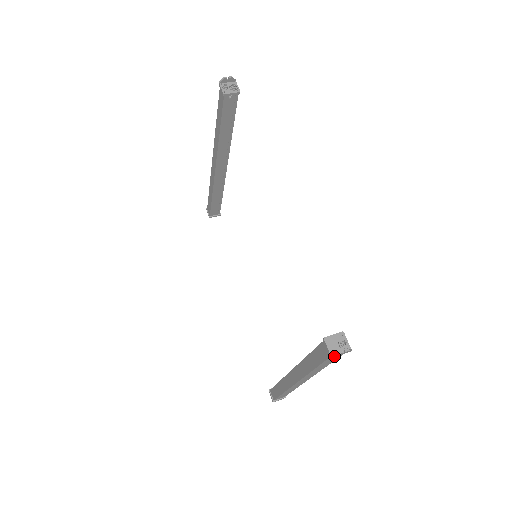
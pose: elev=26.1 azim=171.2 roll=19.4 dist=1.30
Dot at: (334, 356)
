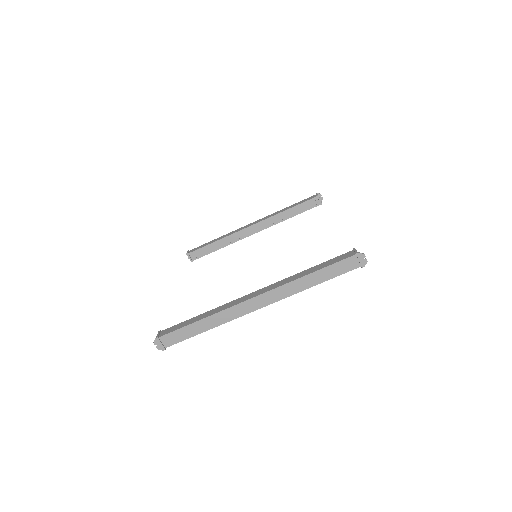
Dot at: (360, 254)
